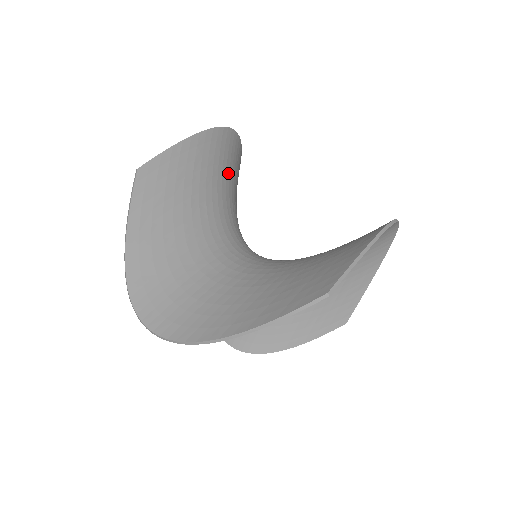
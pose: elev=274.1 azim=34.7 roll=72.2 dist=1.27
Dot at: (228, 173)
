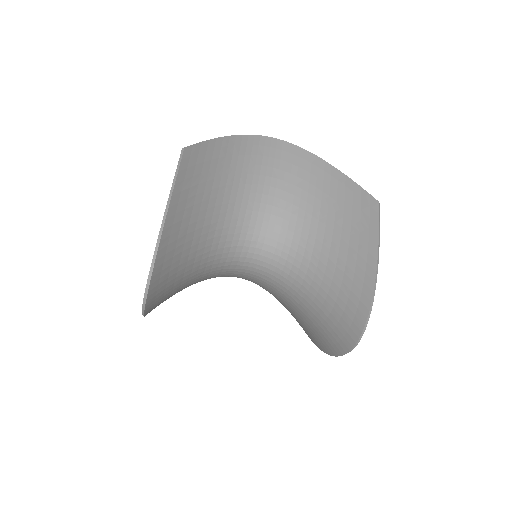
Dot at: occluded
